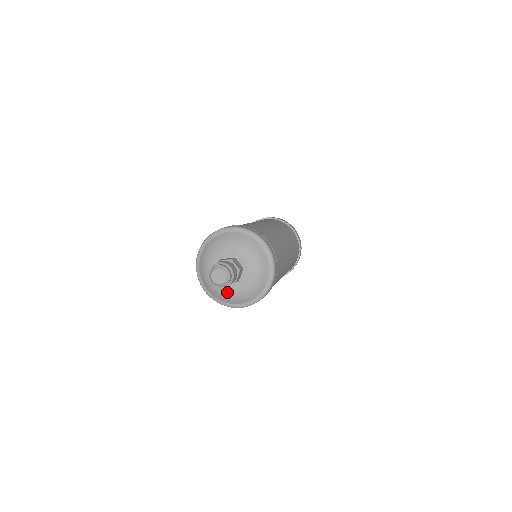
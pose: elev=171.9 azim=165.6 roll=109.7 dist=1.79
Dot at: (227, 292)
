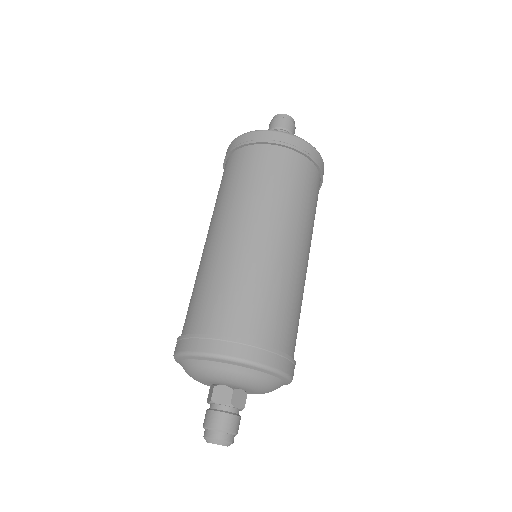
Dot at: occluded
